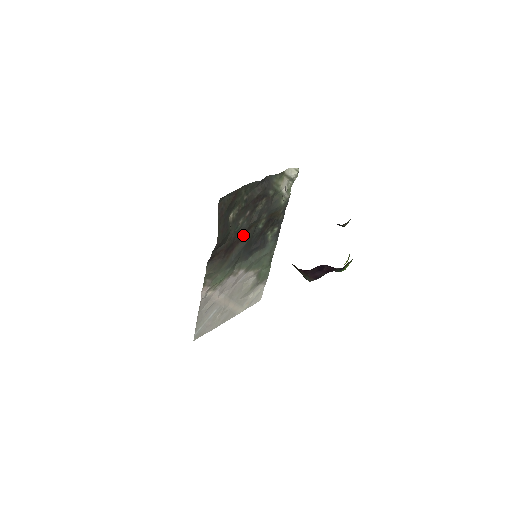
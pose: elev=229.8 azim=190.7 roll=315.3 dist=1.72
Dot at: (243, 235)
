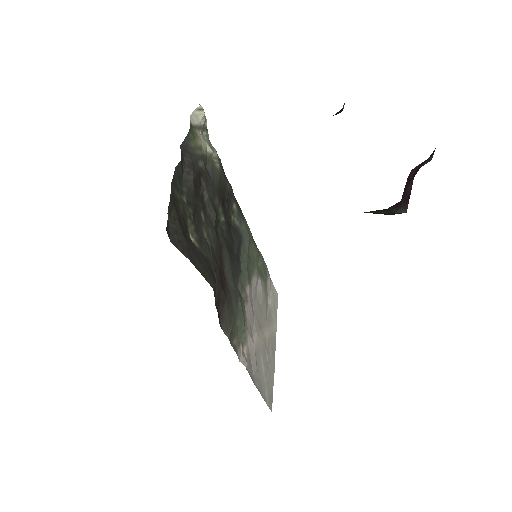
Dot at: (219, 248)
